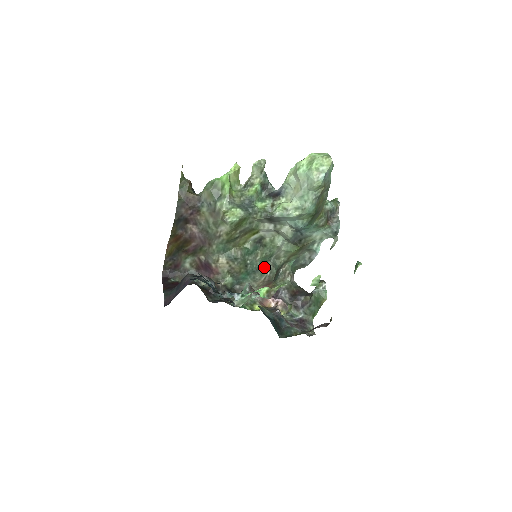
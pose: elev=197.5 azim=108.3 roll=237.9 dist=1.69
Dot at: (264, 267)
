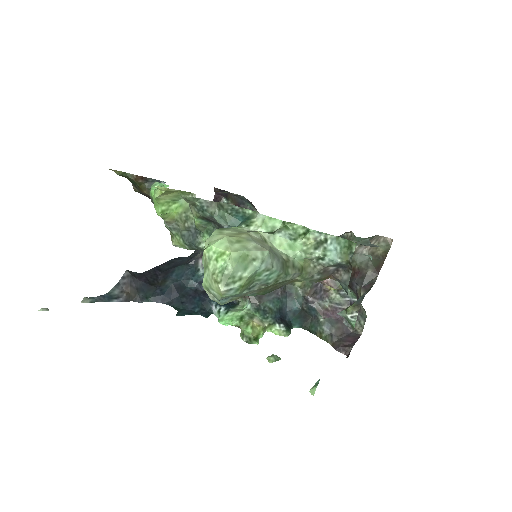
Dot at: occluded
